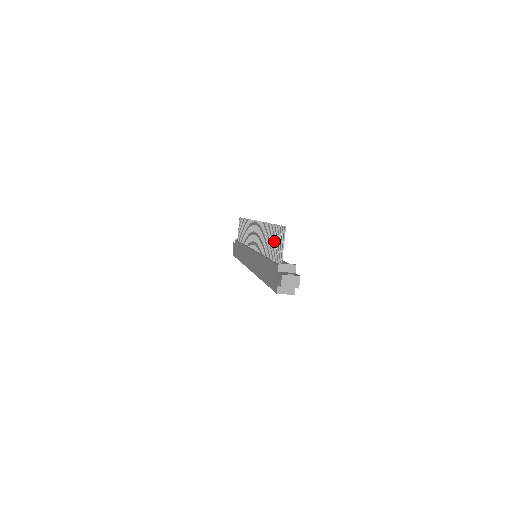
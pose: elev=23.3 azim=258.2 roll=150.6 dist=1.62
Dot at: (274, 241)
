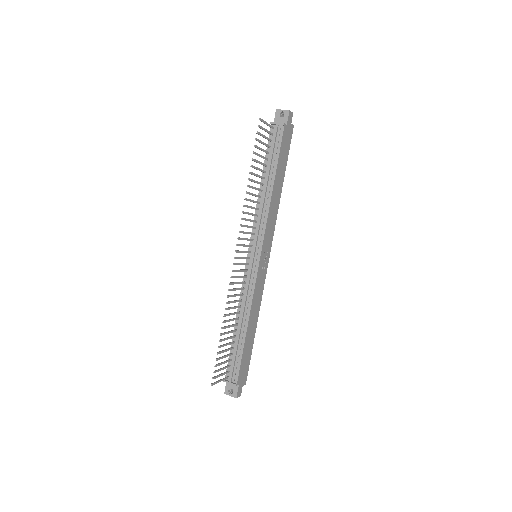
Dot at: occluded
